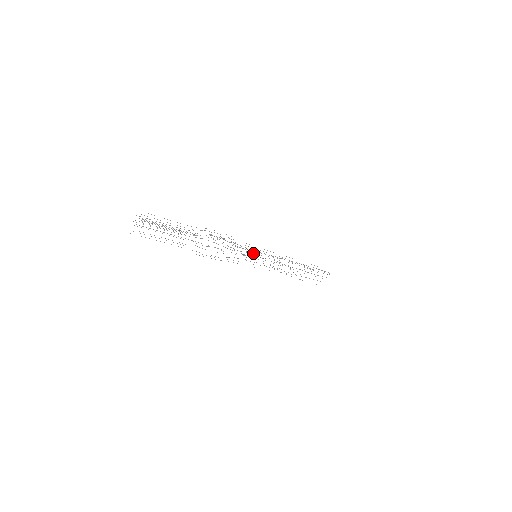
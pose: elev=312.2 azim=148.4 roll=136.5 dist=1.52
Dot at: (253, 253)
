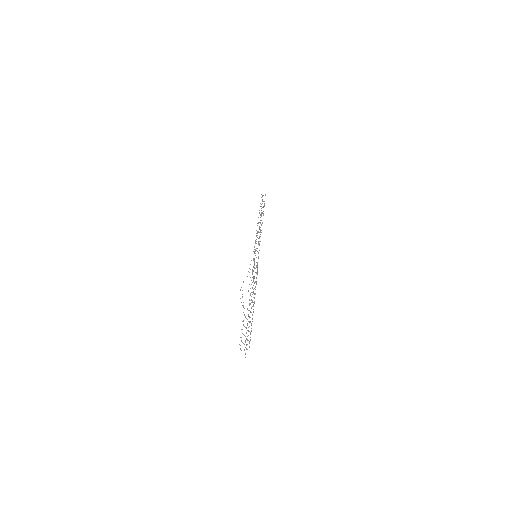
Dot at: occluded
